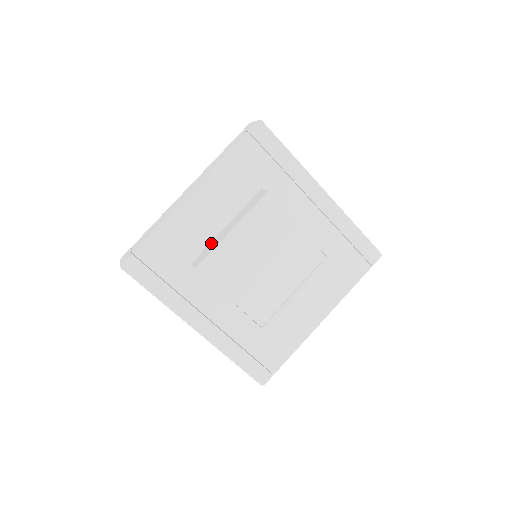
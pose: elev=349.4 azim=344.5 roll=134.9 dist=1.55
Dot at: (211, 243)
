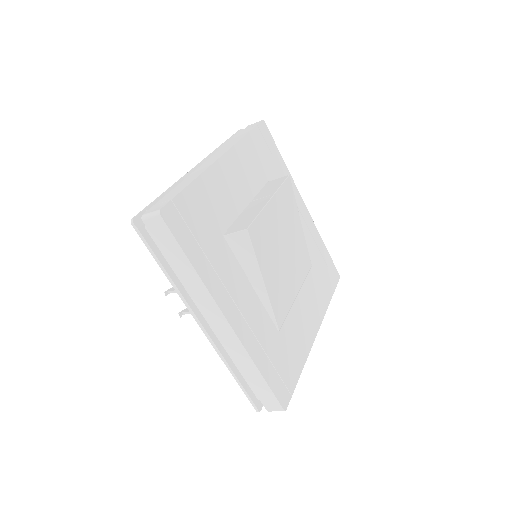
Dot at: (239, 217)
